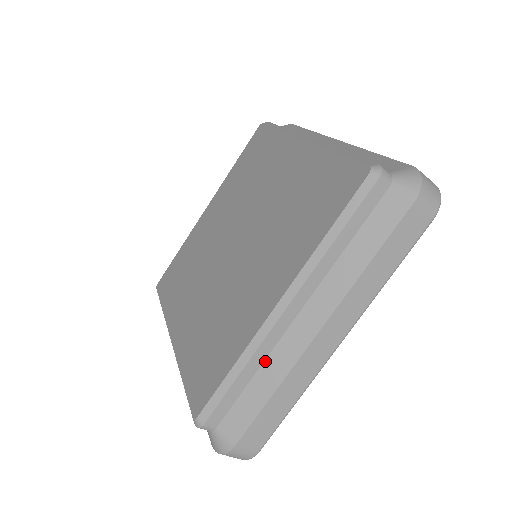
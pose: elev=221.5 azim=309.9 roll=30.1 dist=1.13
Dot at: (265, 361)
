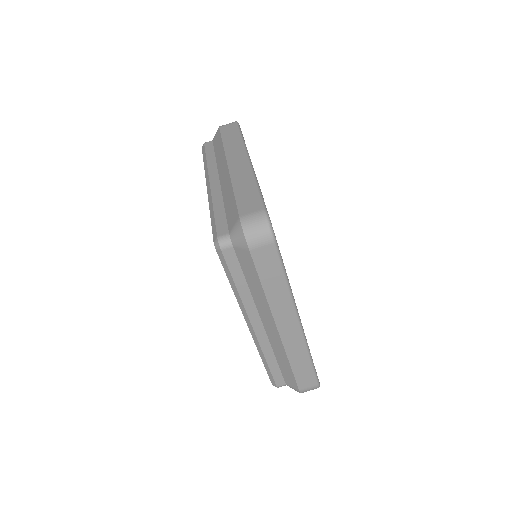
Dot at: (223, 197)
